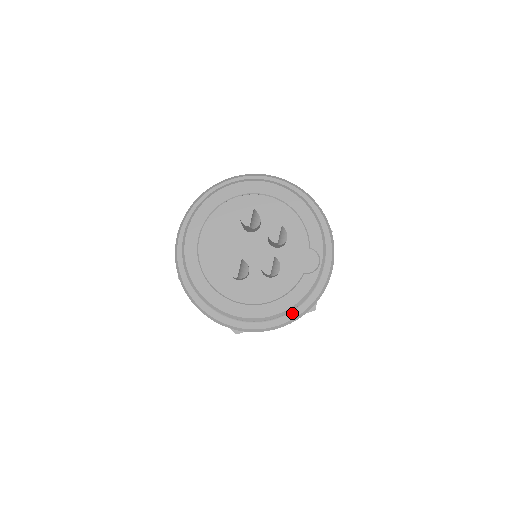
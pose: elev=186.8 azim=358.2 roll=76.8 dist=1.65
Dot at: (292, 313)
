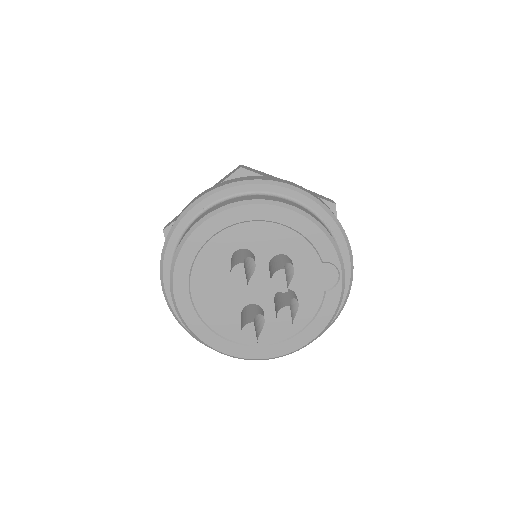
Dot at: occluded
